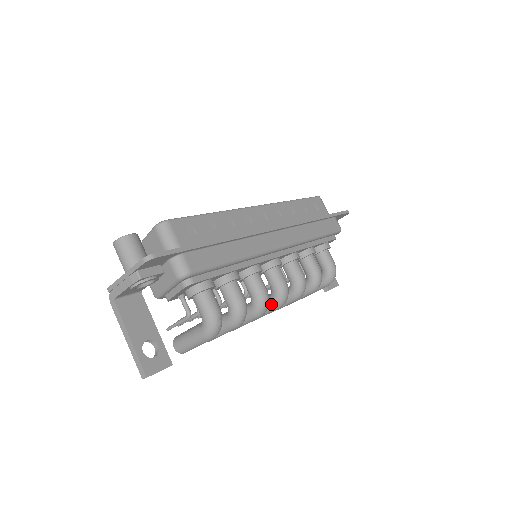
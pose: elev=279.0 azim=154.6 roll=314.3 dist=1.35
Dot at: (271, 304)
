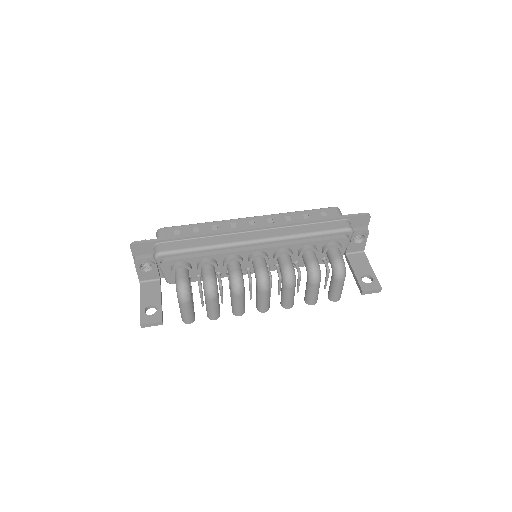
Dot at: (257, 288)
